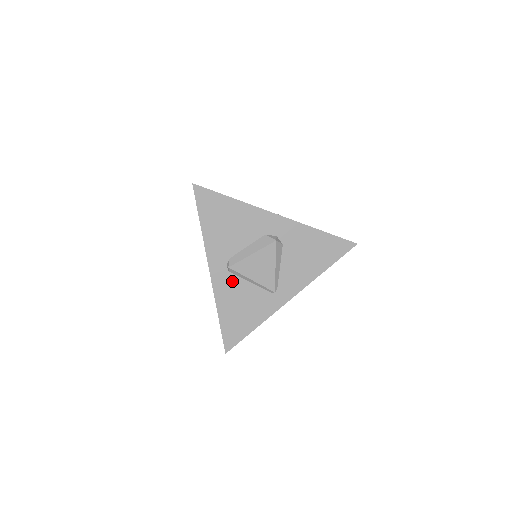
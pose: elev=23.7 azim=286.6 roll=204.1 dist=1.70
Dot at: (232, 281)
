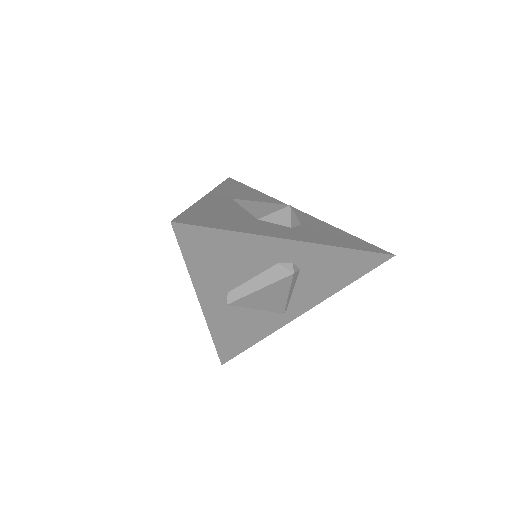
Dot at: (231, 311)
